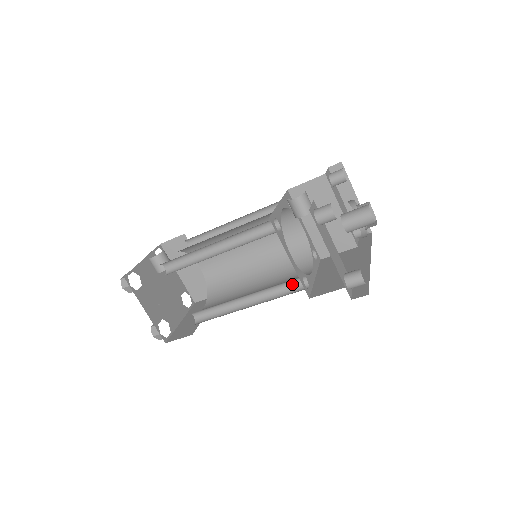
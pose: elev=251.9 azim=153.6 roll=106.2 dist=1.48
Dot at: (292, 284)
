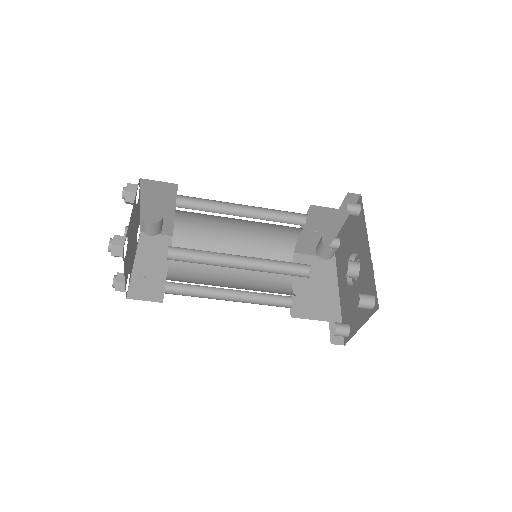
Dot at: (279, 296)
